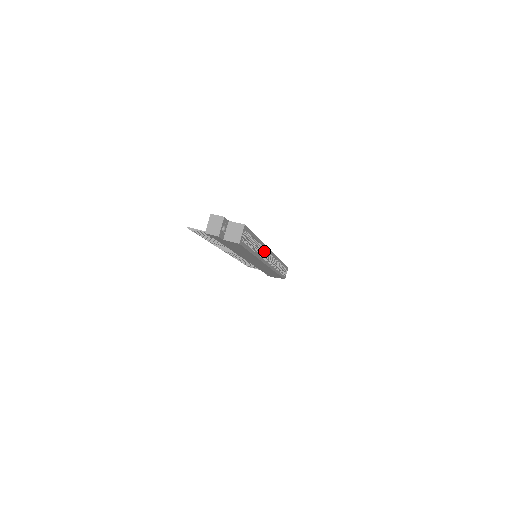
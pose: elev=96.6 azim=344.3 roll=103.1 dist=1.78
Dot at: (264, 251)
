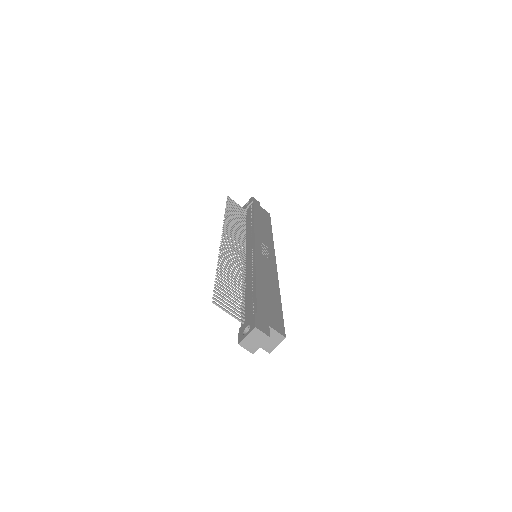
Dot at: occluded
